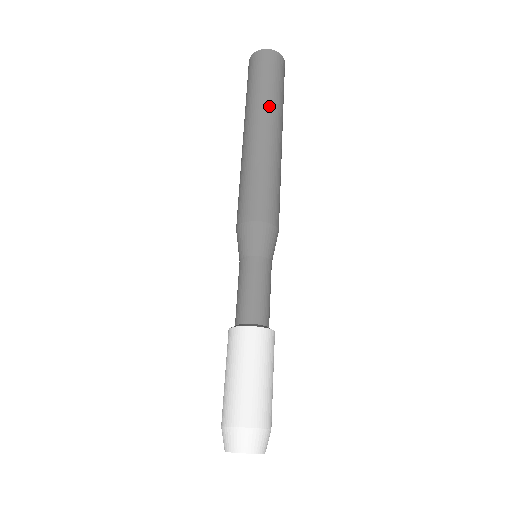
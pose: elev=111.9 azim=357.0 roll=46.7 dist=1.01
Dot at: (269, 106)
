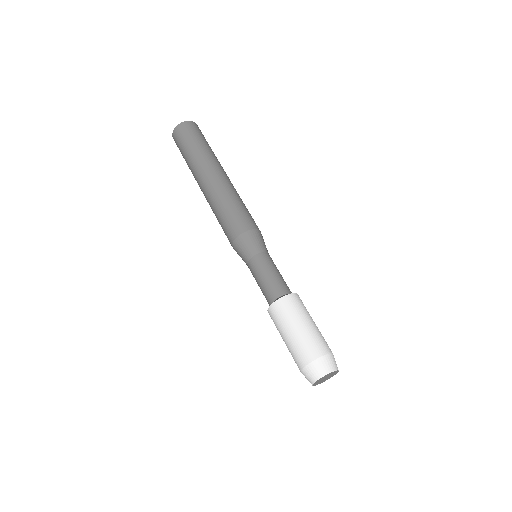
Dot at: (208, 157)
